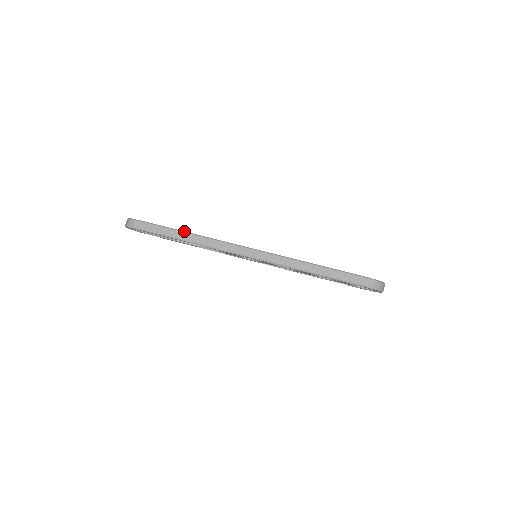
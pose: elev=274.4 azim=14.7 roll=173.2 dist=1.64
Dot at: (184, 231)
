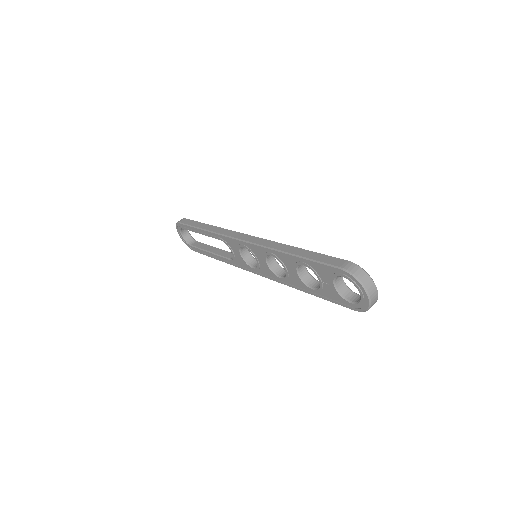
Dot at: occluded
